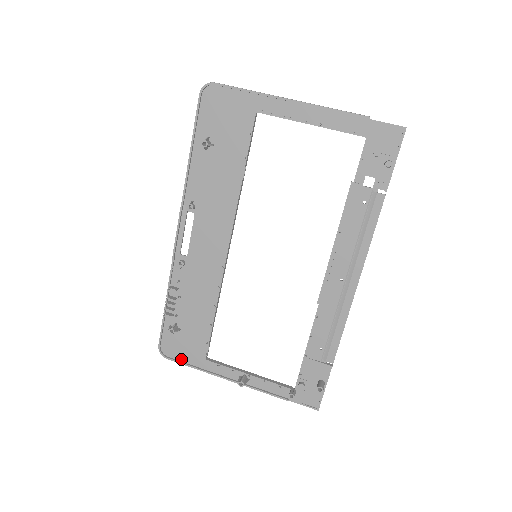
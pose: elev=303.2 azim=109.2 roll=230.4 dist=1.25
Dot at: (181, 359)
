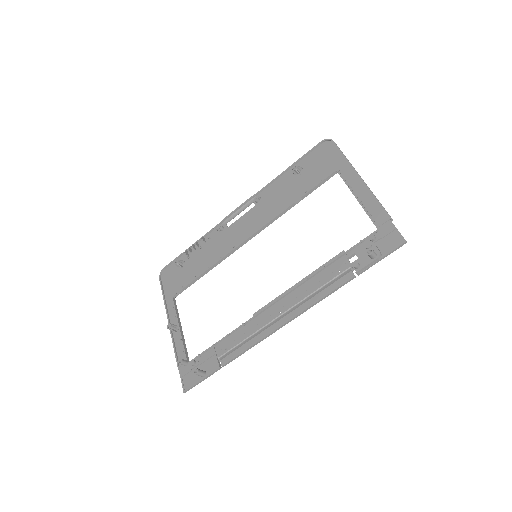
Dot at: (164, 286)
